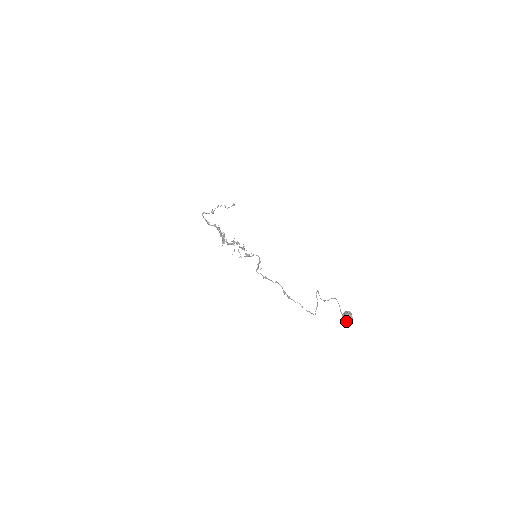
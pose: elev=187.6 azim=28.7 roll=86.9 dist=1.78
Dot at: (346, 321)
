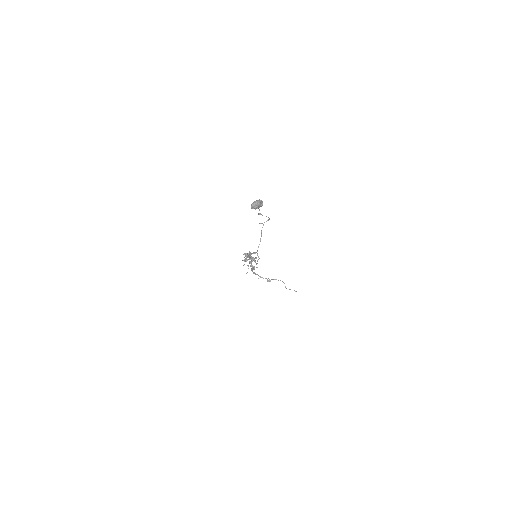
Dot at: (252, 203)
